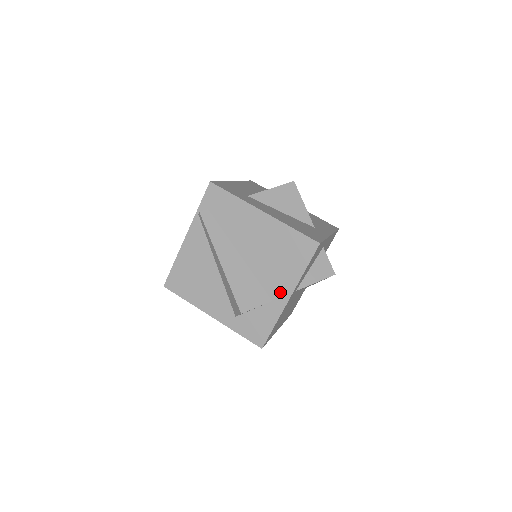
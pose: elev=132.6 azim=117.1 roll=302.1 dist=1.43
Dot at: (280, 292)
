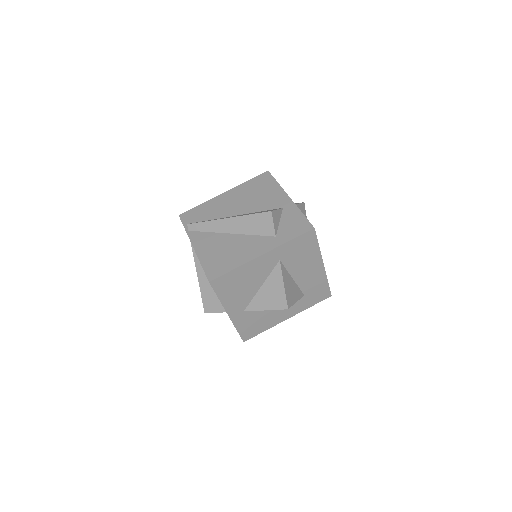
Dot at: (281, 201)
